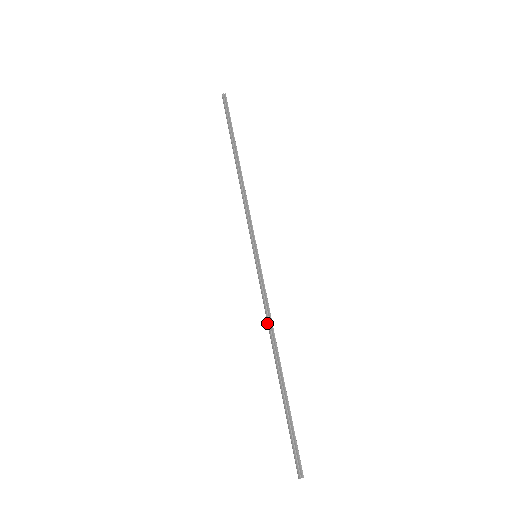
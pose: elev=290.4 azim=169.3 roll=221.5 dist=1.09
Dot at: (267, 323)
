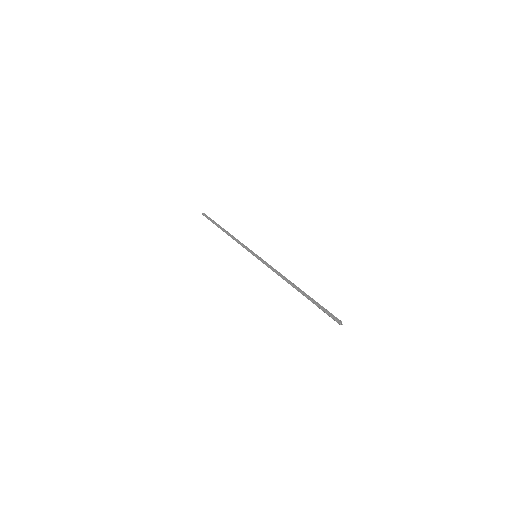
Dot at: occluded
